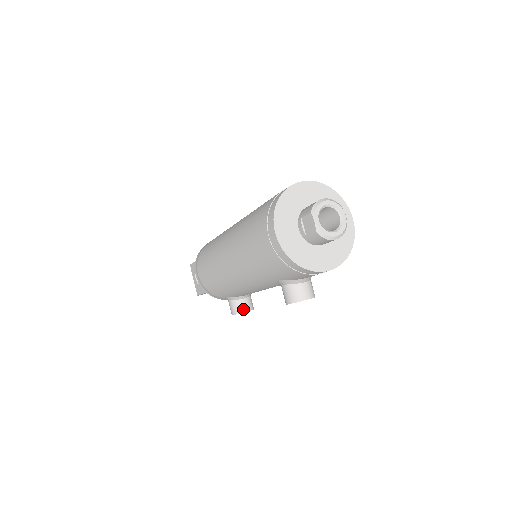
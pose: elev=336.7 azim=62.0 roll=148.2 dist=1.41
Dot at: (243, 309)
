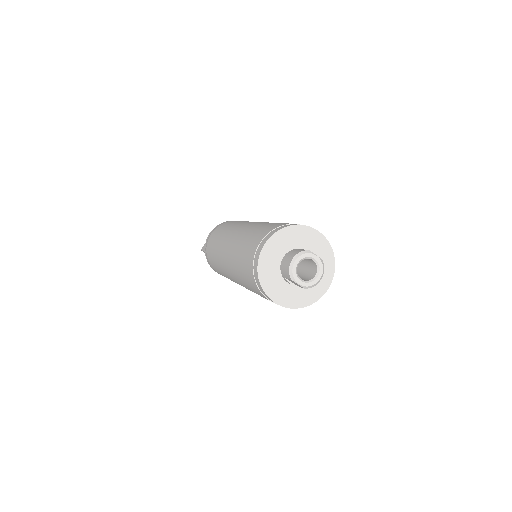
Dot at: occluded
